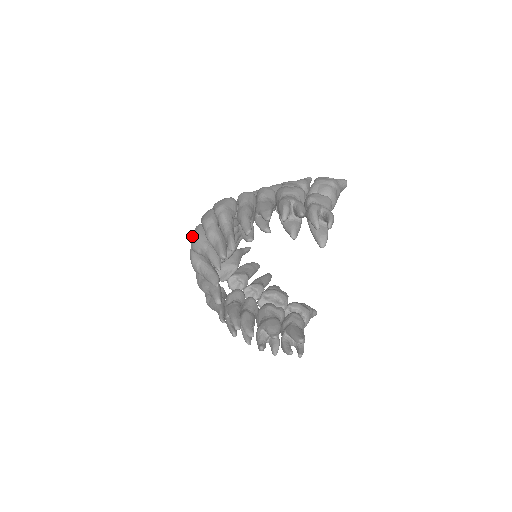
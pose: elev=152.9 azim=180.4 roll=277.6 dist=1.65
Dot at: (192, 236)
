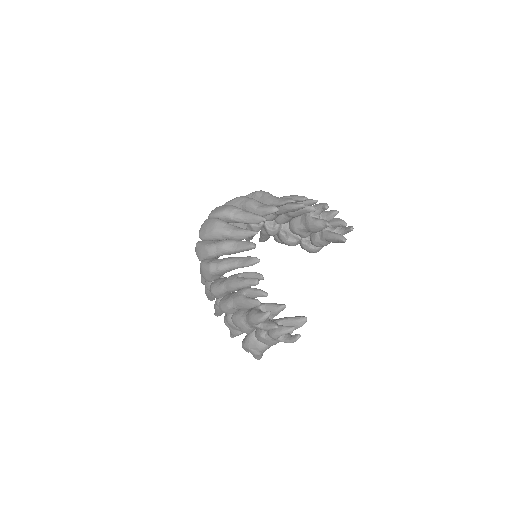
Dot at: (219, 207)
